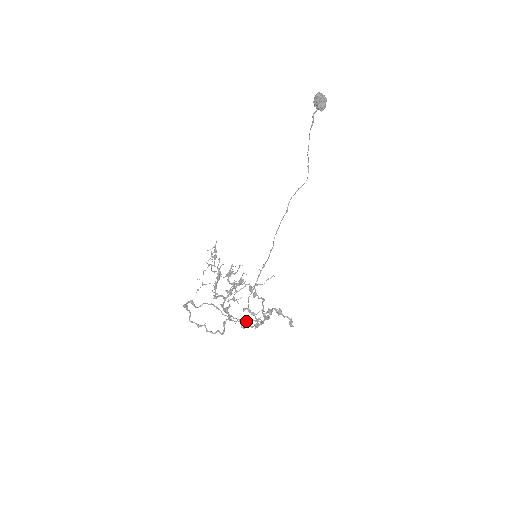
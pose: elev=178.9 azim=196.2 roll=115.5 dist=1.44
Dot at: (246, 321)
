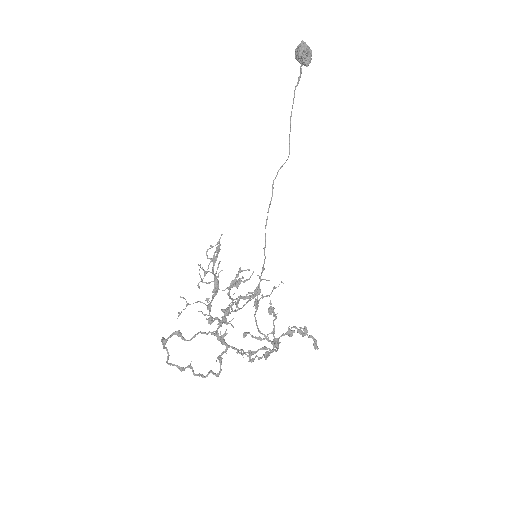
Dot at: (251, 351)
